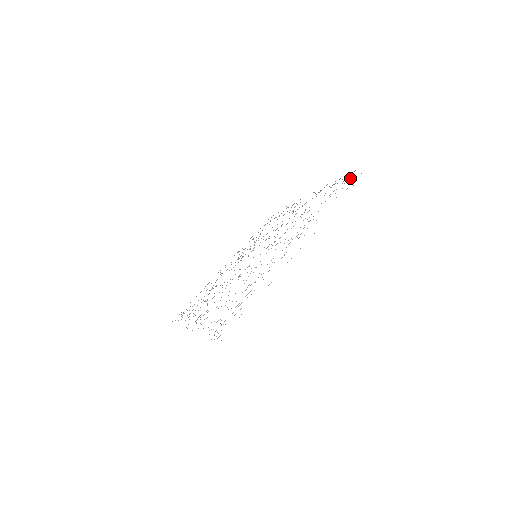
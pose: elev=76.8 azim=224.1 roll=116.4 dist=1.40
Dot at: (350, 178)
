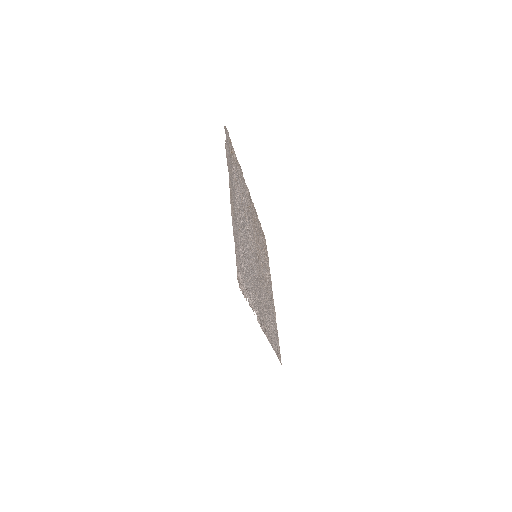
Dot at: (232, 153)
